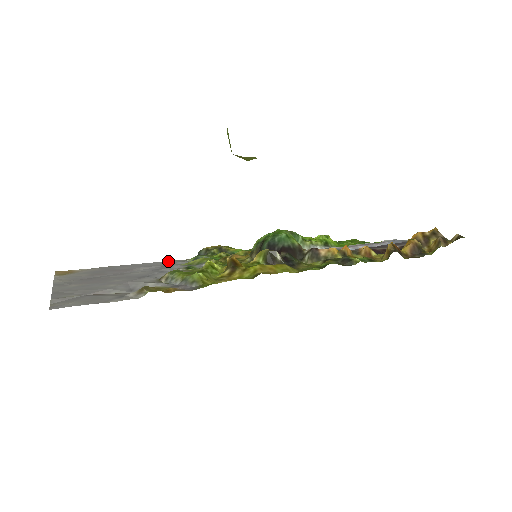
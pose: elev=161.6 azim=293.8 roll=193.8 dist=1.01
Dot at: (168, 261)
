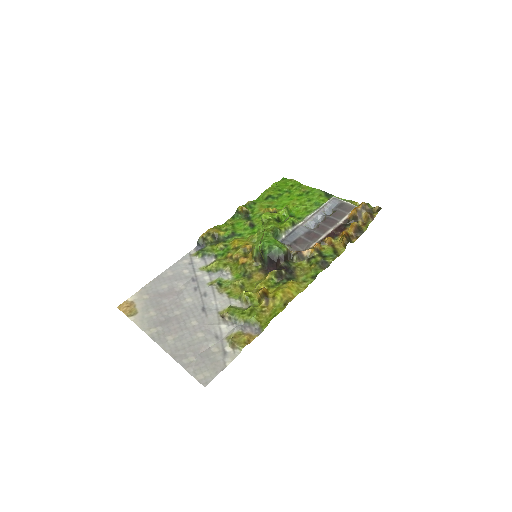
Dot at: (181, 260)
